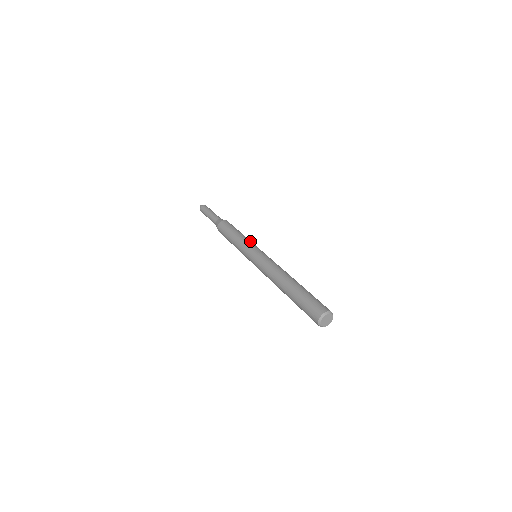
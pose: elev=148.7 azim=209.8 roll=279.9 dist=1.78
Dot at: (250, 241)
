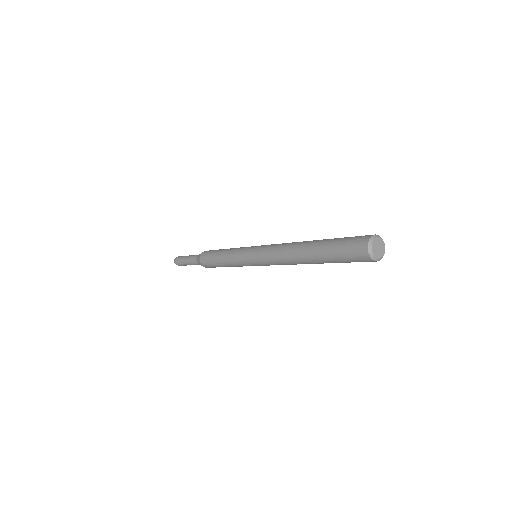
Dot at: occluded
